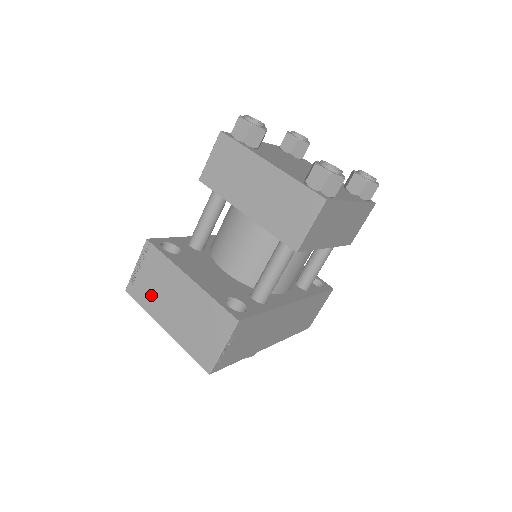
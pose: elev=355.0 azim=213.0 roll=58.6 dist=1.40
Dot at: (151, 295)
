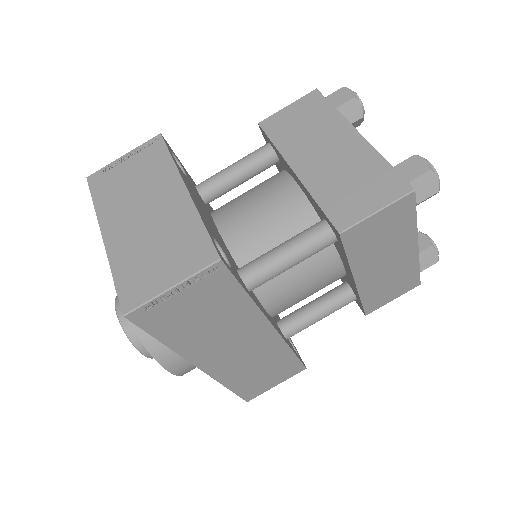
Dot at: (117, 192)
